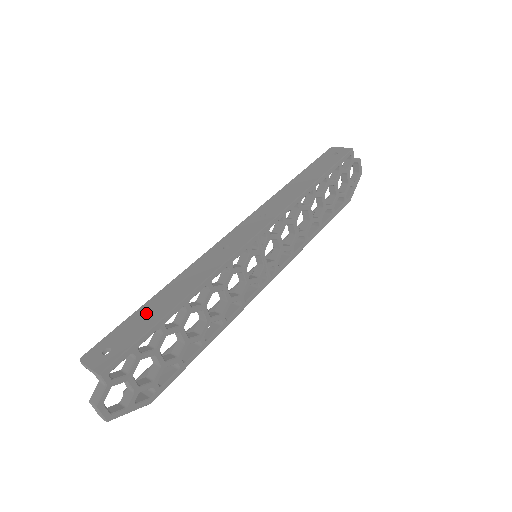
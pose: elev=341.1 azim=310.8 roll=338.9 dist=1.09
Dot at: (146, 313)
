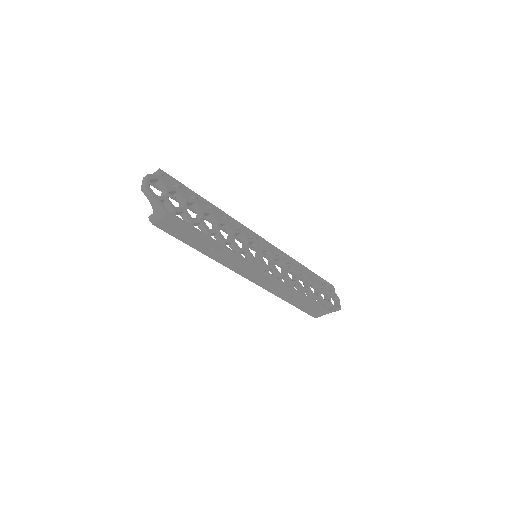
Dot at: occluded
